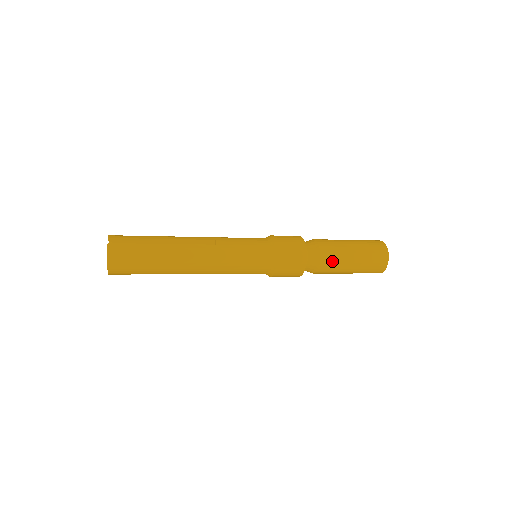
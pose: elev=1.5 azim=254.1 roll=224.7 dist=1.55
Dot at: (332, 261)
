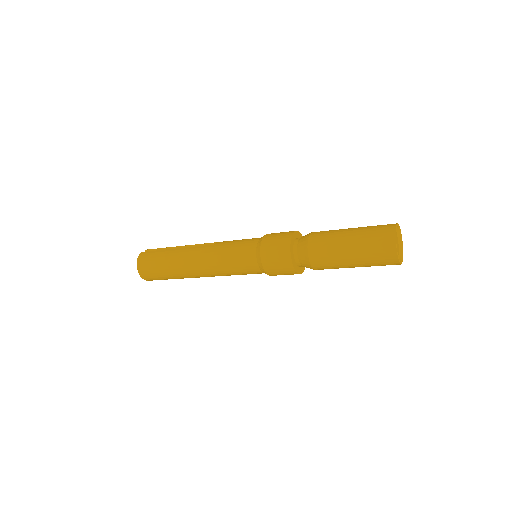
Dot at: (321, 248)
